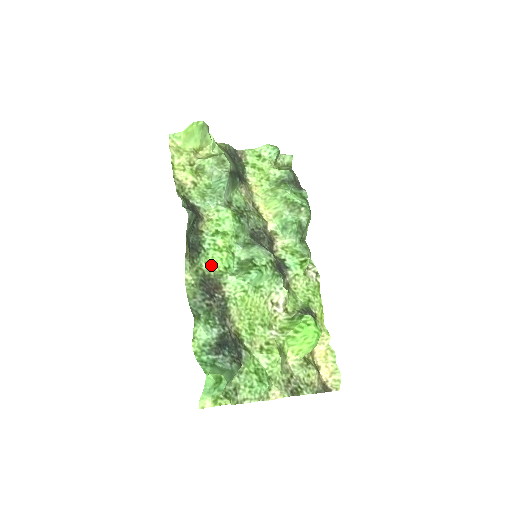
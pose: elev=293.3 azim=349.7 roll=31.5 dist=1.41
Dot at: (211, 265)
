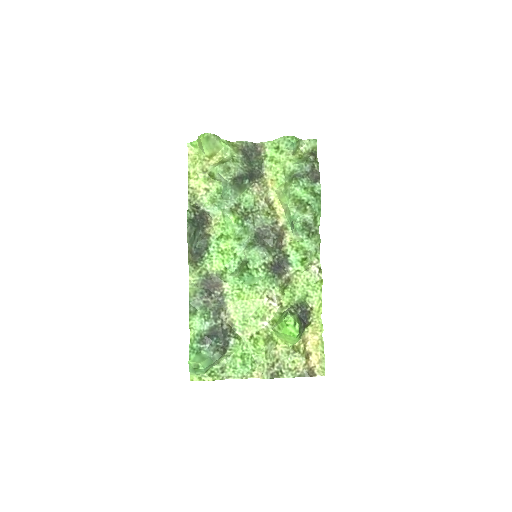
Dot at: (214, 266)
